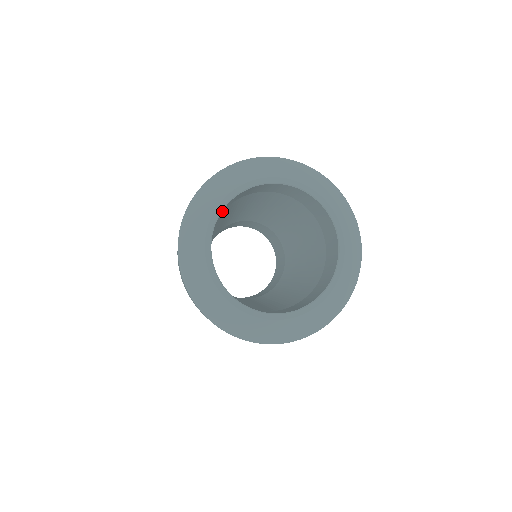
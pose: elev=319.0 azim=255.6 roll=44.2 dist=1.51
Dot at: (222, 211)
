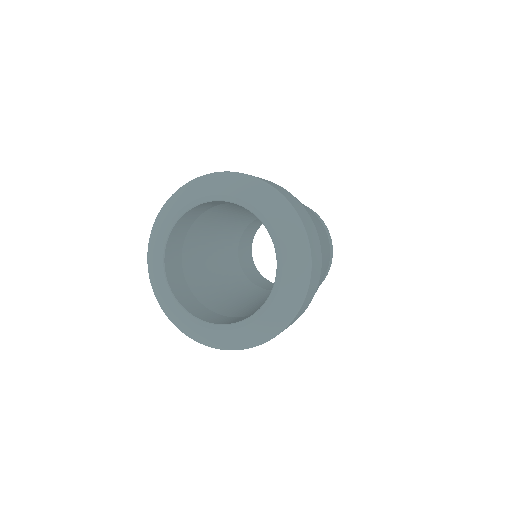
Dot at: (187, 221)
